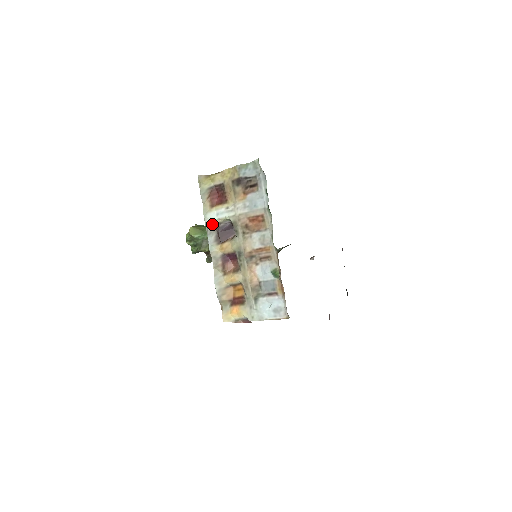
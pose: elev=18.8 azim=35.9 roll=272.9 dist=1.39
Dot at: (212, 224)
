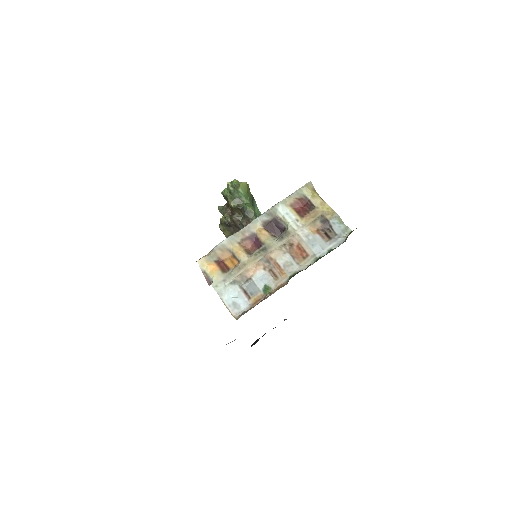
Dot at: (276, 212)
